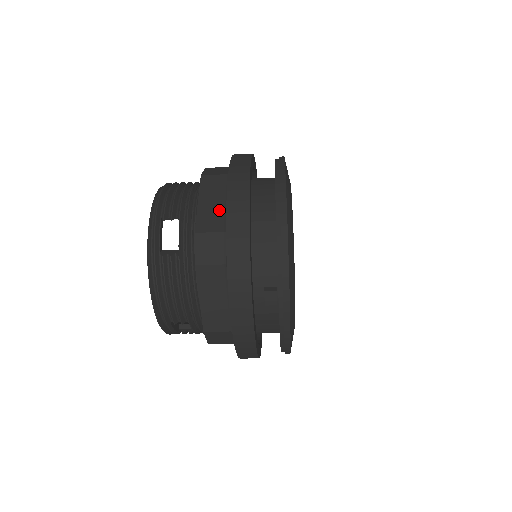
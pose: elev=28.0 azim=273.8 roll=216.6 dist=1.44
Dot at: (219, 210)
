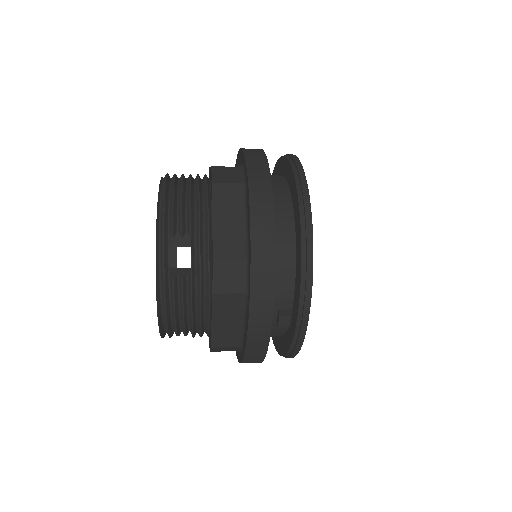
Dot at: (237, 231)
